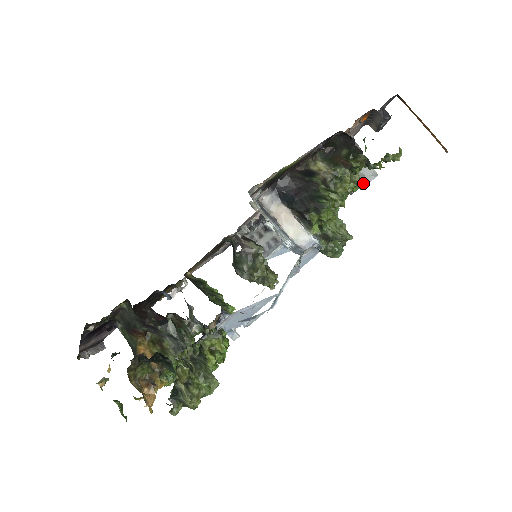
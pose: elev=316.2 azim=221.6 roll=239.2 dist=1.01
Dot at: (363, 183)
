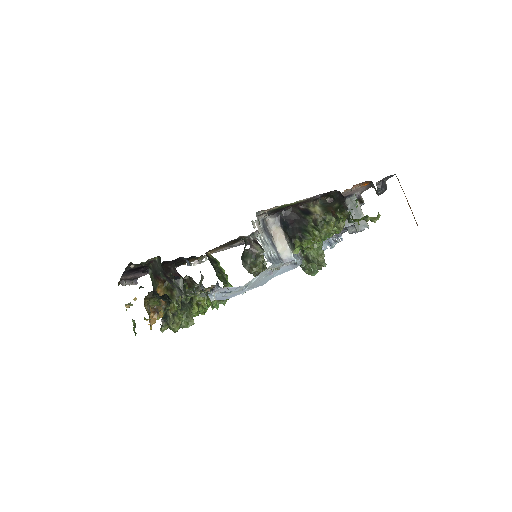
Dot at: (356, 229)
